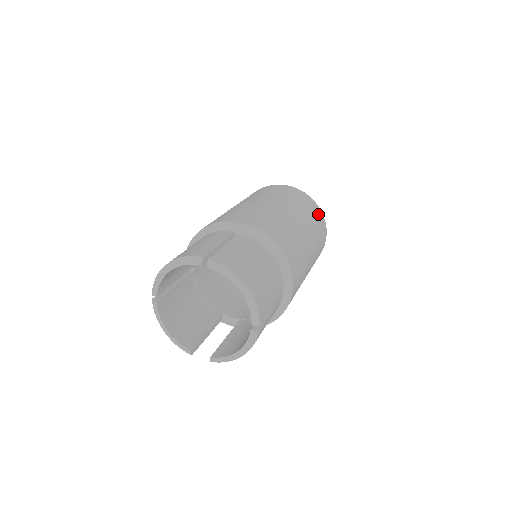
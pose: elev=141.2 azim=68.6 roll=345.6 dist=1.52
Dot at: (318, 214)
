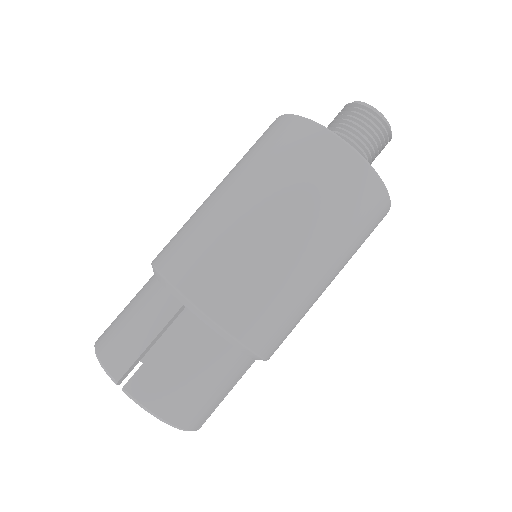
Dot at: (369, 198)
